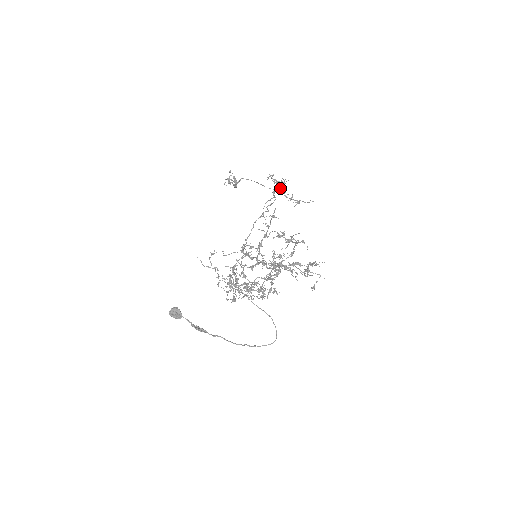
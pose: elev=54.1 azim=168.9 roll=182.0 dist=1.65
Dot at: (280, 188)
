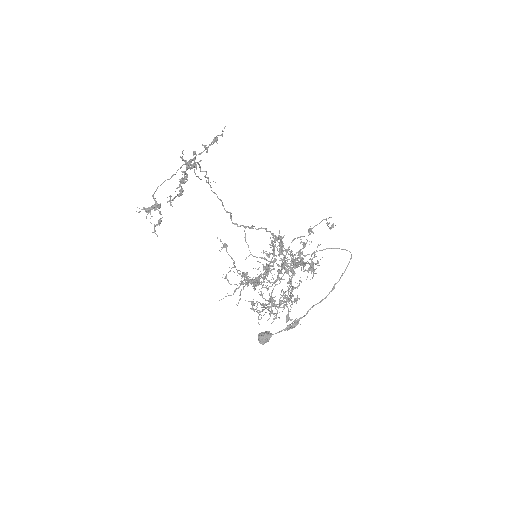
Dot at: (187, 168)
